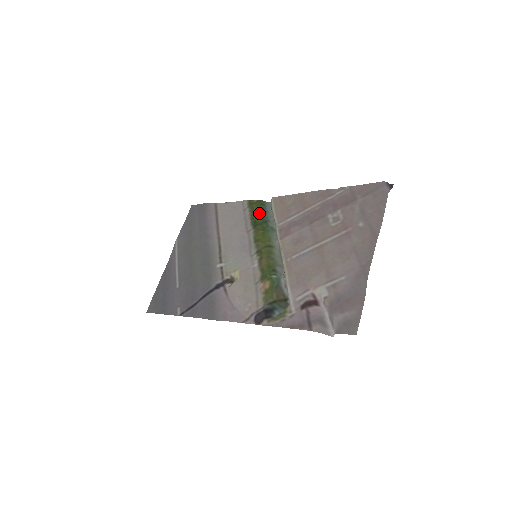
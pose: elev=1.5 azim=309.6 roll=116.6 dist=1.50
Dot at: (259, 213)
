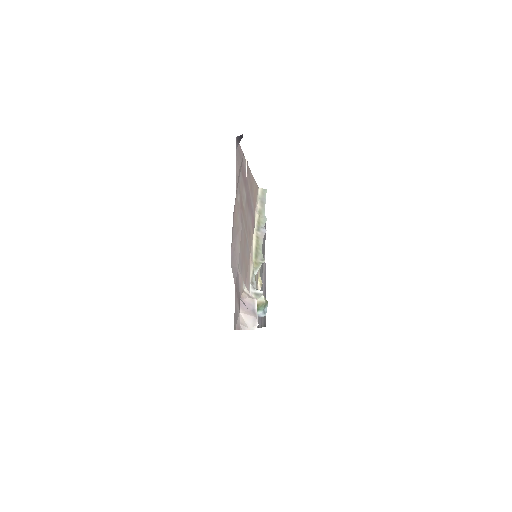
Dot at: occluded
